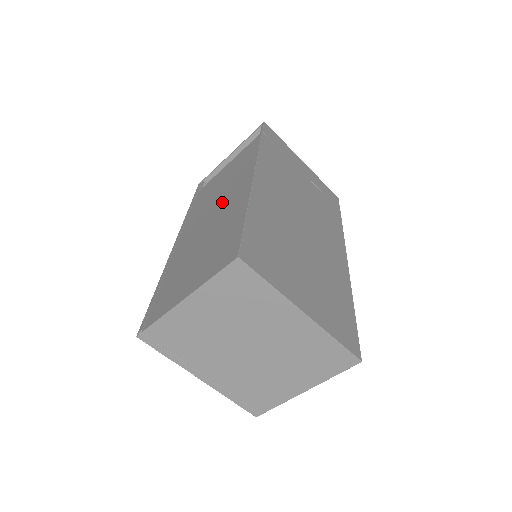
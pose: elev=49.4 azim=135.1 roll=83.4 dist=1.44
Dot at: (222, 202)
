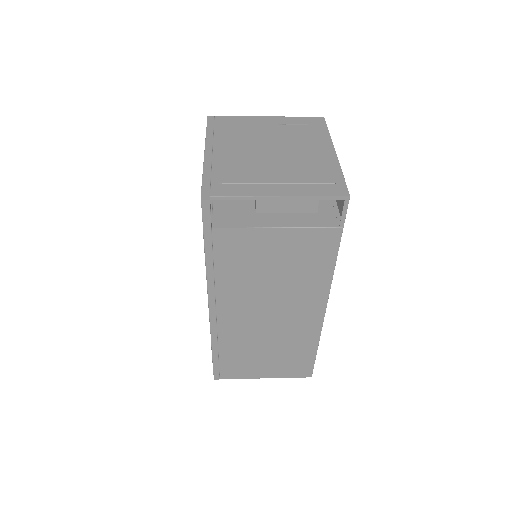
Dot at: (284, 311)
